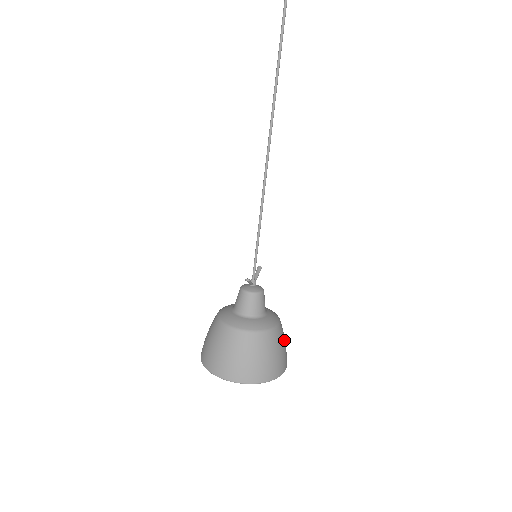
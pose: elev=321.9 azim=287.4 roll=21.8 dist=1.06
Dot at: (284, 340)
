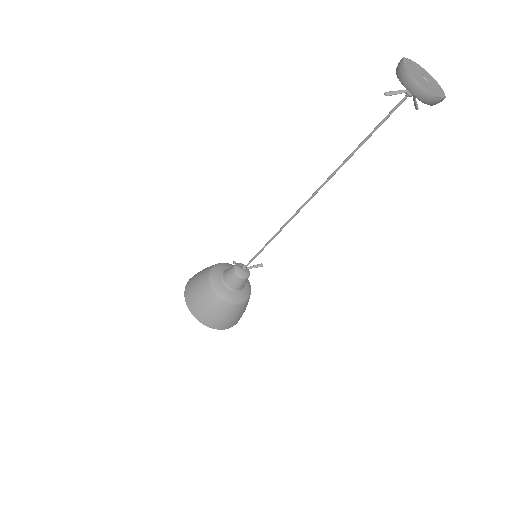
Dot at: (234, 315)
